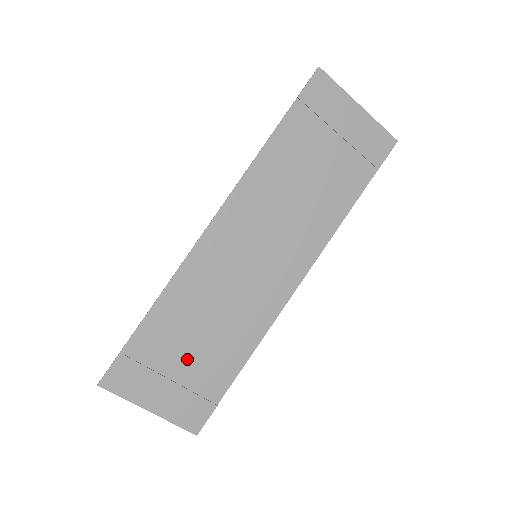
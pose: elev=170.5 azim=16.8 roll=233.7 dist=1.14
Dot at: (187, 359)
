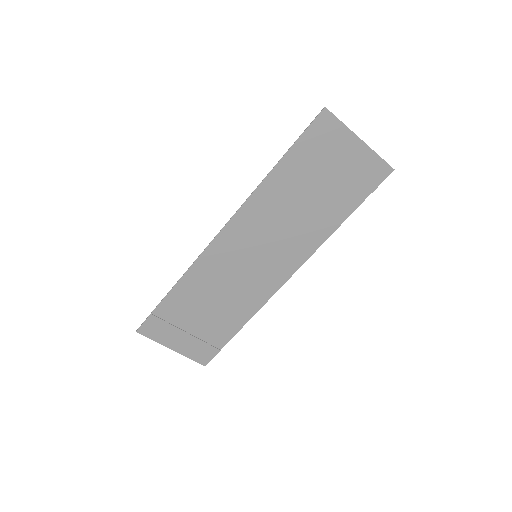
Dot at: (199, 321)
